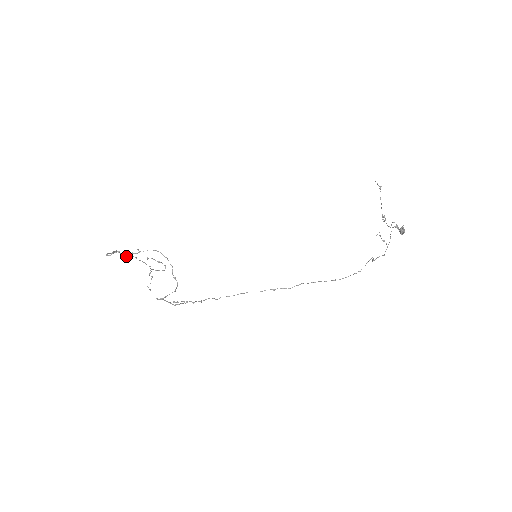
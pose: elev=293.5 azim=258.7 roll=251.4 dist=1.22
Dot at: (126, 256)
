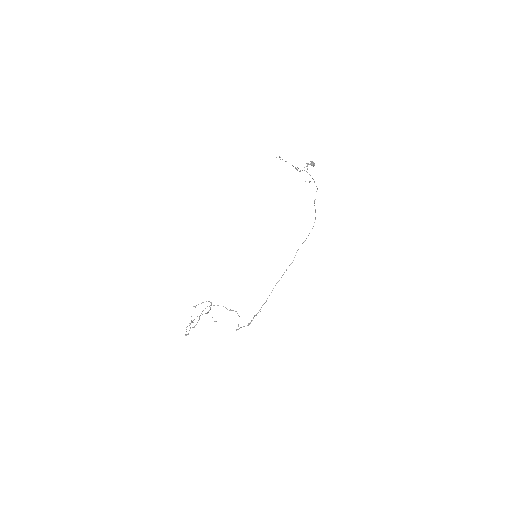
Dot at: occluded
